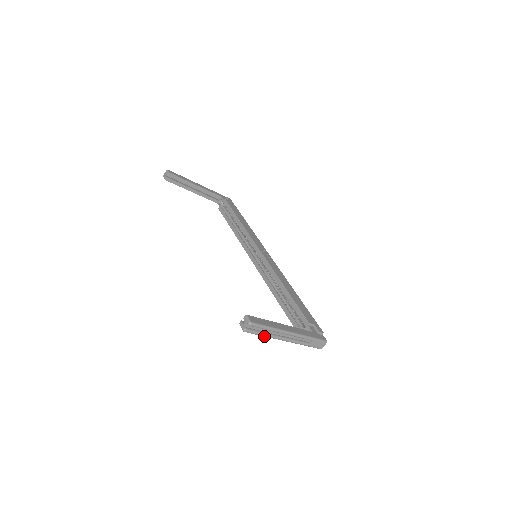
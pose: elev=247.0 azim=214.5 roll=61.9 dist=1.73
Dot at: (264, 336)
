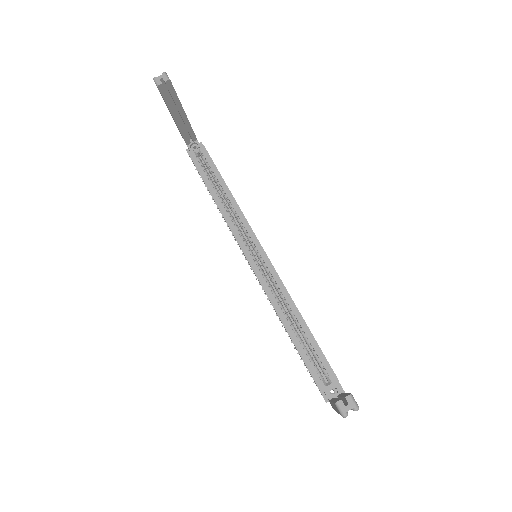
Dot at: occluded
